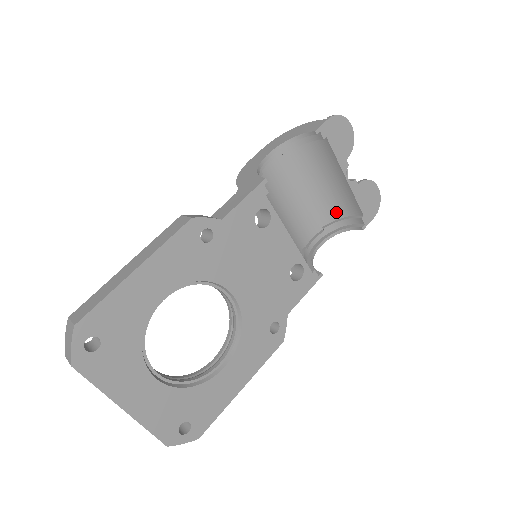
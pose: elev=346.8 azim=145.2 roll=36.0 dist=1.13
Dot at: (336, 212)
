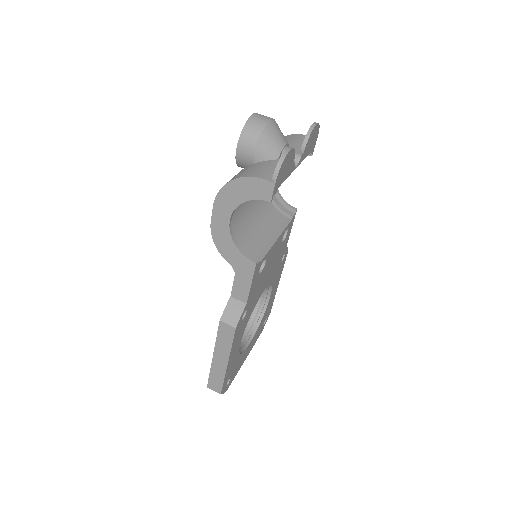
Dot at: occluded
